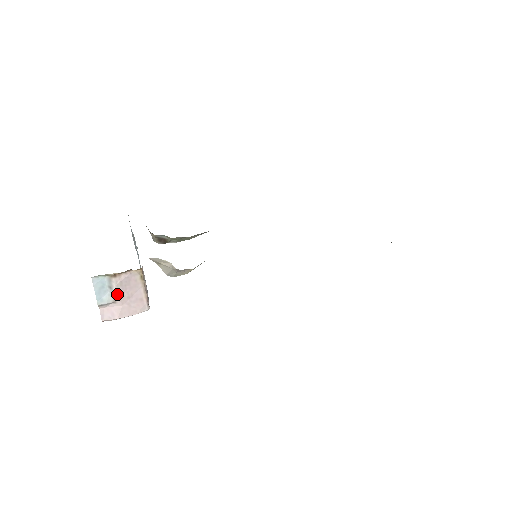
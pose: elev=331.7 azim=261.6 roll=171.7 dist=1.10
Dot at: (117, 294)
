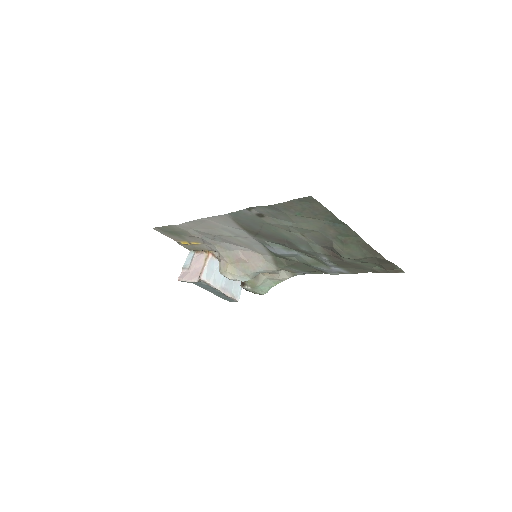
Dot at: (192, 264)
